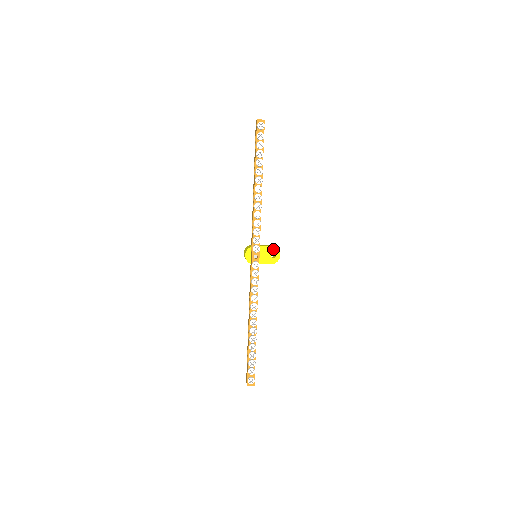
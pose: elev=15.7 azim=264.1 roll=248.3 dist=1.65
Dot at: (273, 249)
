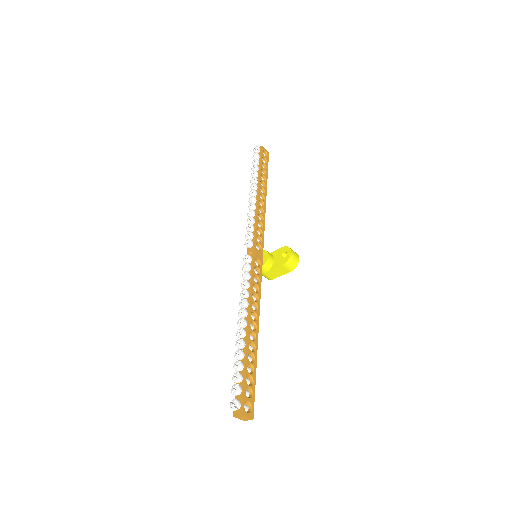
Dot at: (284, 249)
